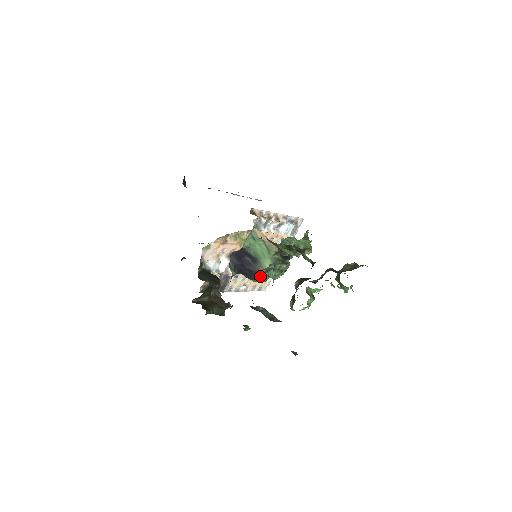
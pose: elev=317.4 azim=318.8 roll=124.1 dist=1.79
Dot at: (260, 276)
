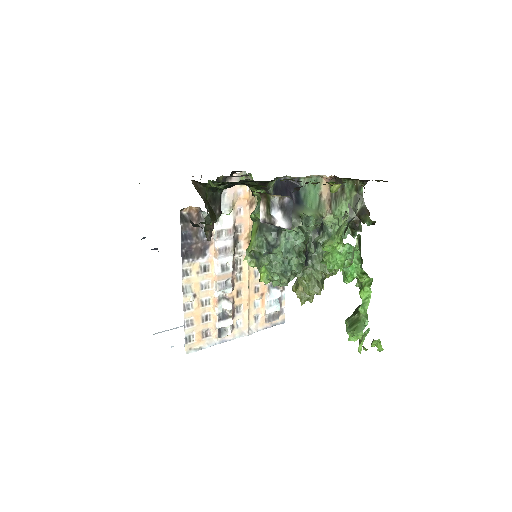
Dot at: (293, 217)
